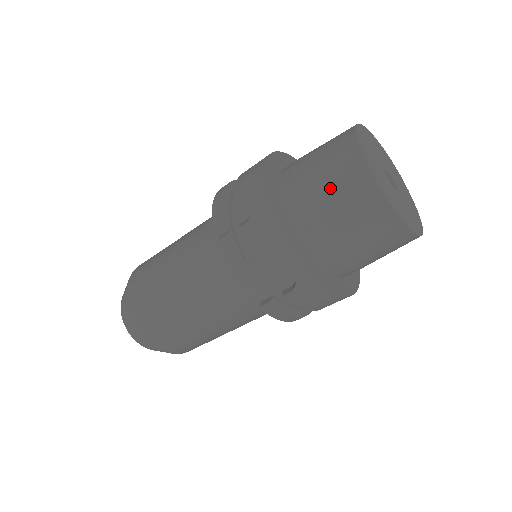
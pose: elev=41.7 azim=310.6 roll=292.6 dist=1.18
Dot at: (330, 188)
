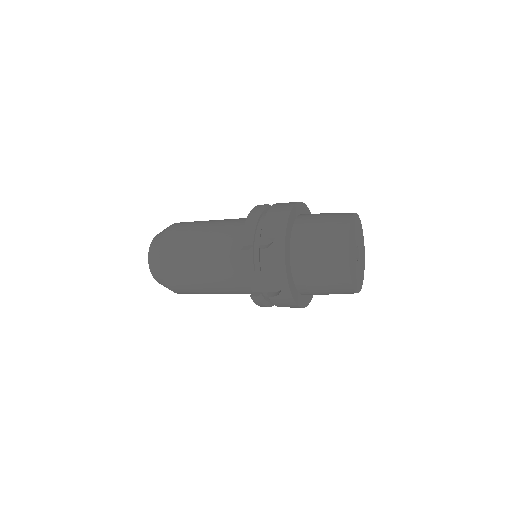
Dot at: (322, 252)
